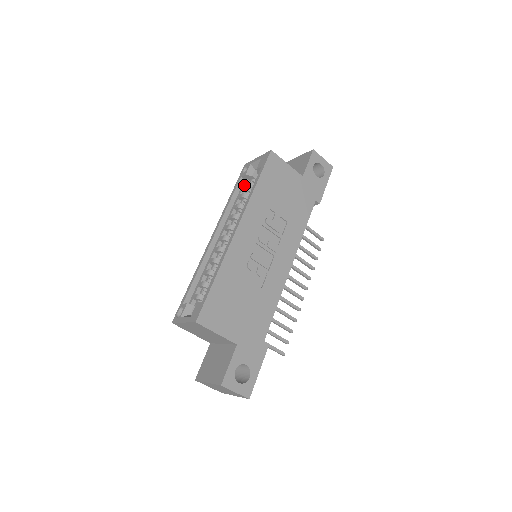
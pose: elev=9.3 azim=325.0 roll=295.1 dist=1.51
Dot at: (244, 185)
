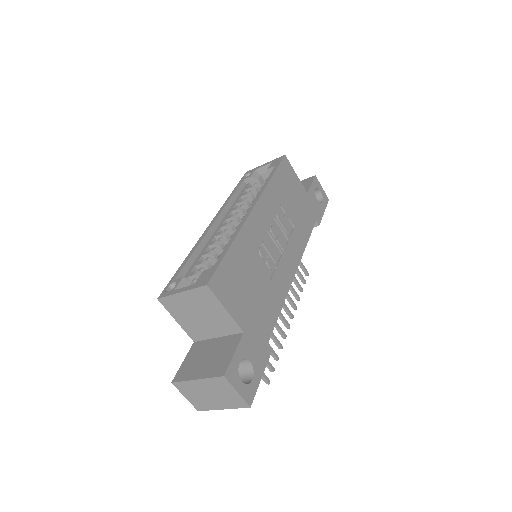
Dot at: (247, 186)
